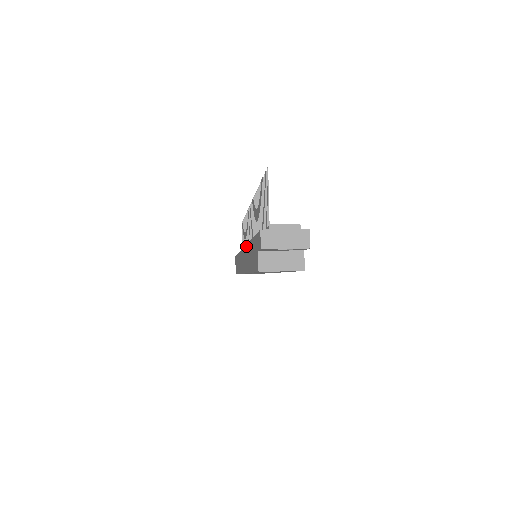
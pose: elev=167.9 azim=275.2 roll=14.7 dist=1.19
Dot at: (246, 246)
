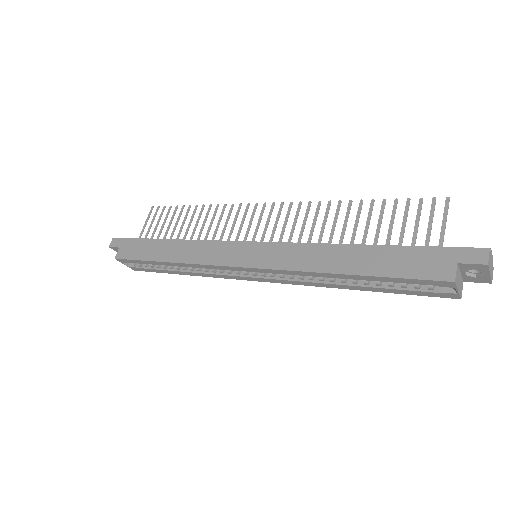
Dot at: (313, 244)
